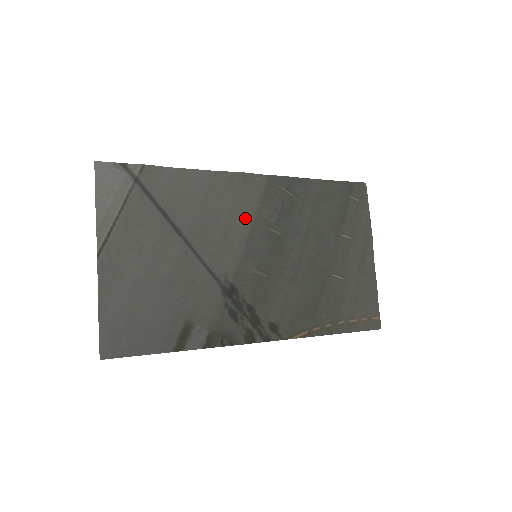
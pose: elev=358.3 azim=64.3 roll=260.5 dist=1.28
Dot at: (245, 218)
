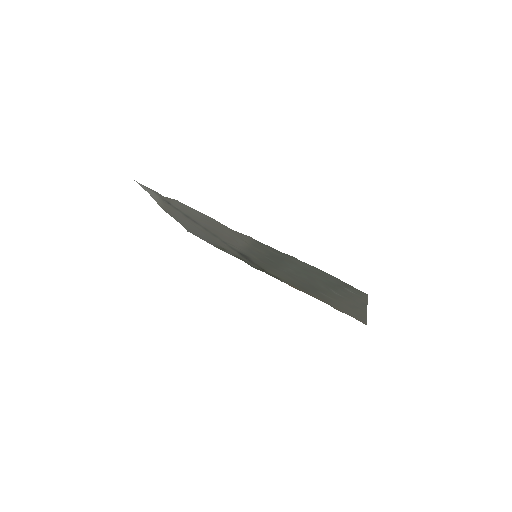
Dot at: (242, 242)
